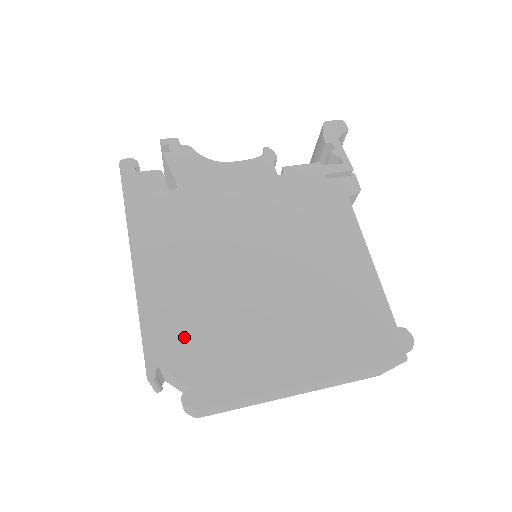
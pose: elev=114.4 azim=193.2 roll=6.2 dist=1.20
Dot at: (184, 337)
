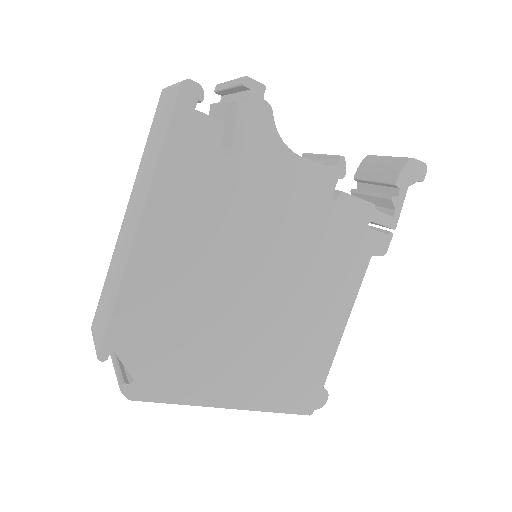
Dot at: (151, 333)
